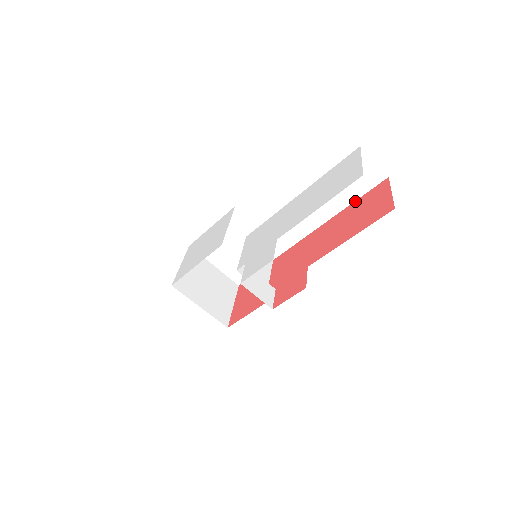
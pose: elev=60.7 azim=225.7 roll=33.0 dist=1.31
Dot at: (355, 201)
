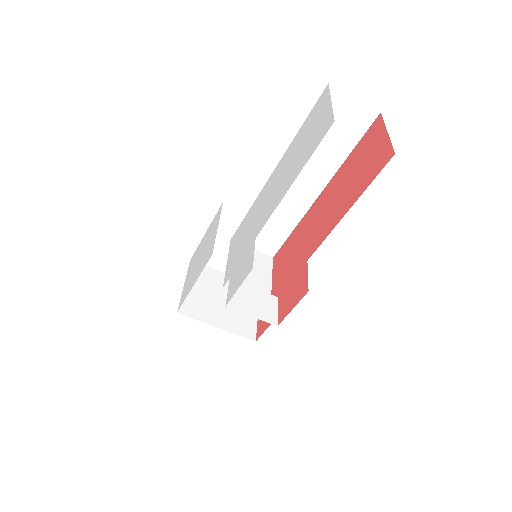
Dot at: (347, 157)
